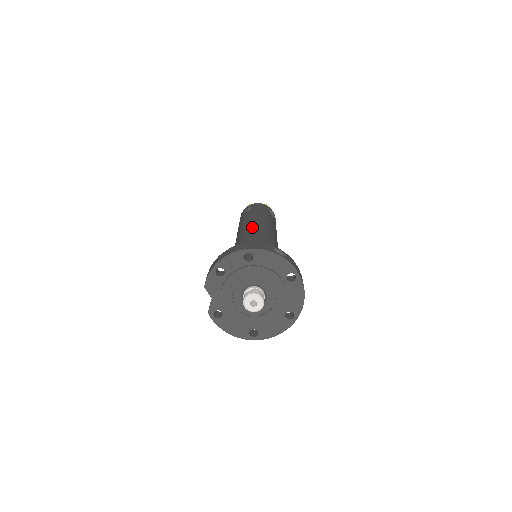
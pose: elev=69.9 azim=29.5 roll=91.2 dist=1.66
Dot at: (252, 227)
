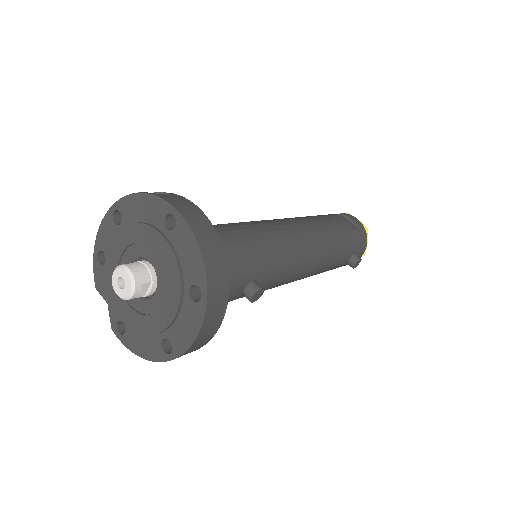
Dot at: occluded
